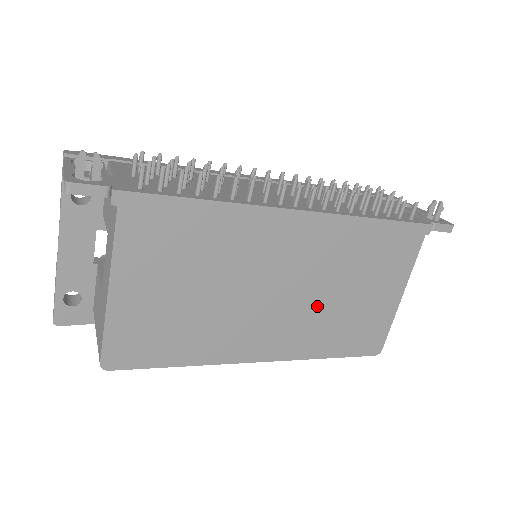
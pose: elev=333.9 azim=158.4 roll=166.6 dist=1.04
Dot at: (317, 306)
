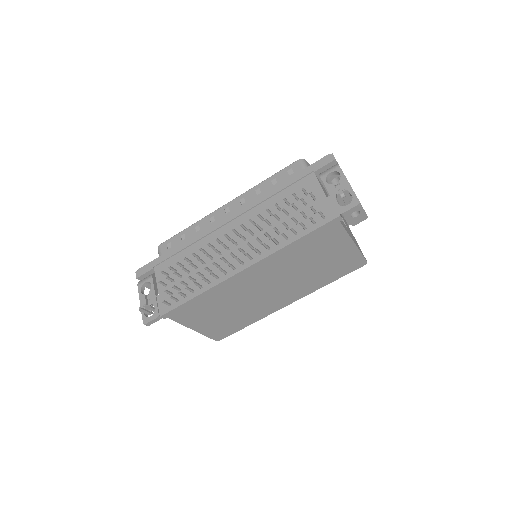
Dot at: (298, 278)
